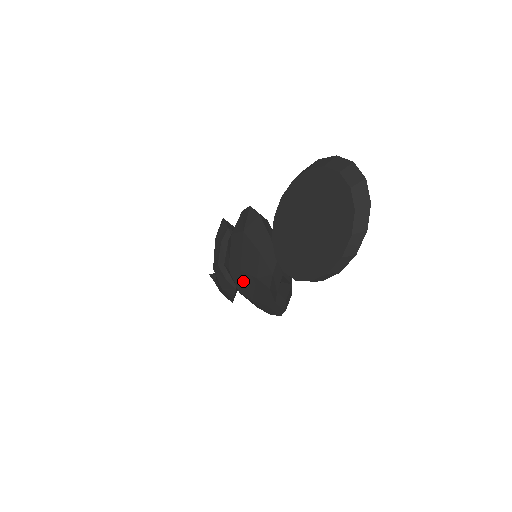
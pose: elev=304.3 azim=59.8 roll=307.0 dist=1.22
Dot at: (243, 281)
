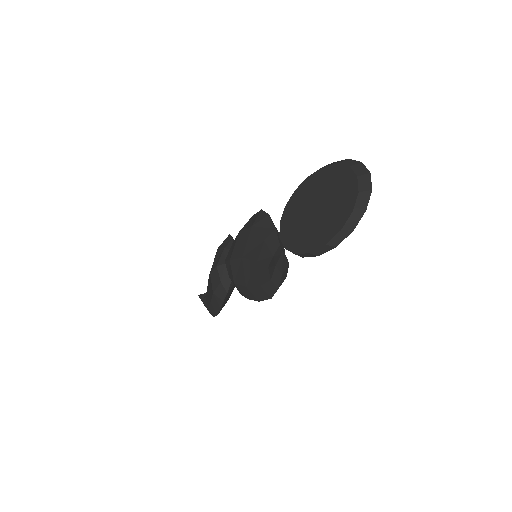
Dot at: (242, 269)
